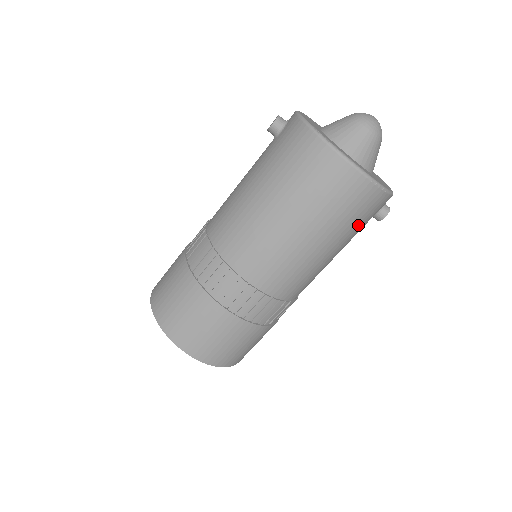
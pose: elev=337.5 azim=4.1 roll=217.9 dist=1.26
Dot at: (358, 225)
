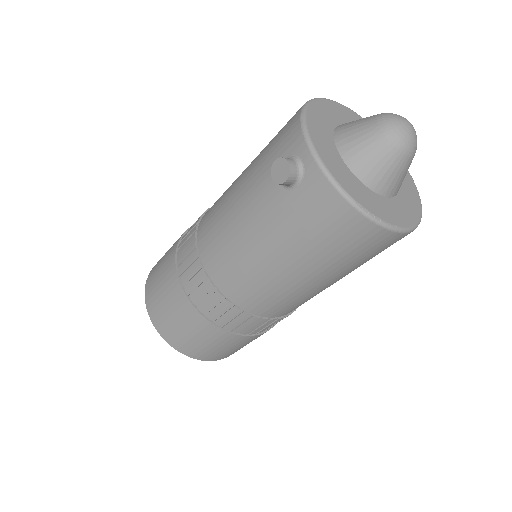
Dot at: occluded
